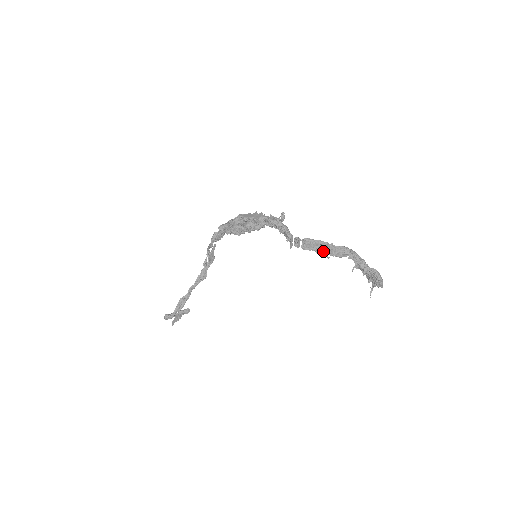
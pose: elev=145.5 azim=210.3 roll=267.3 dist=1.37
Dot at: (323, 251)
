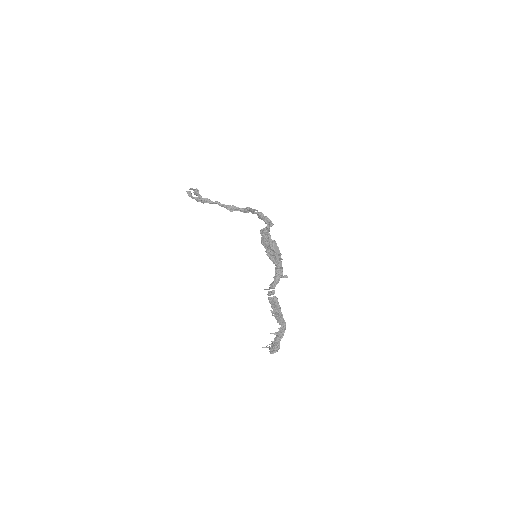
Dot at: (274, 311)
